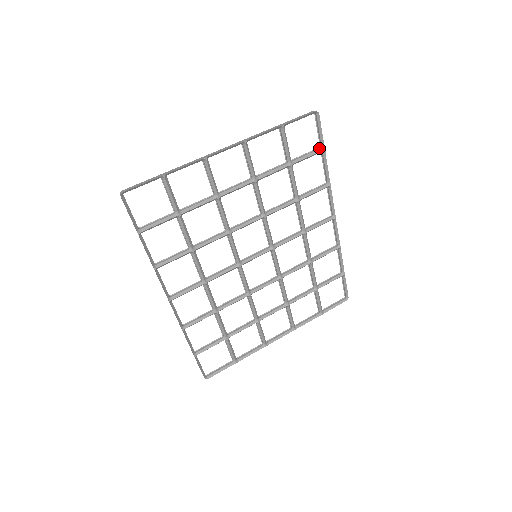
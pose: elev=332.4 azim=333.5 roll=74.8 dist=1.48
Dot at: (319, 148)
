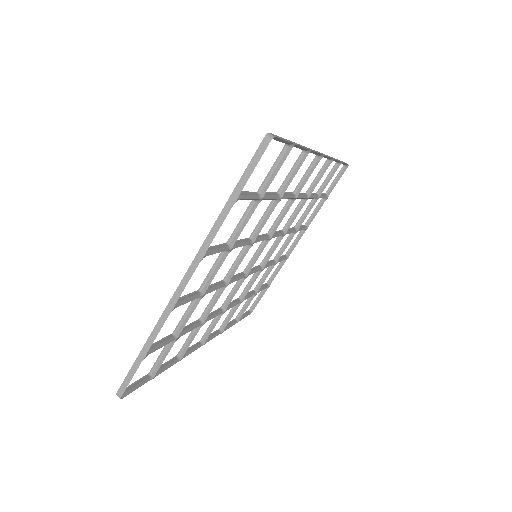
Dot at: (285, 147)
